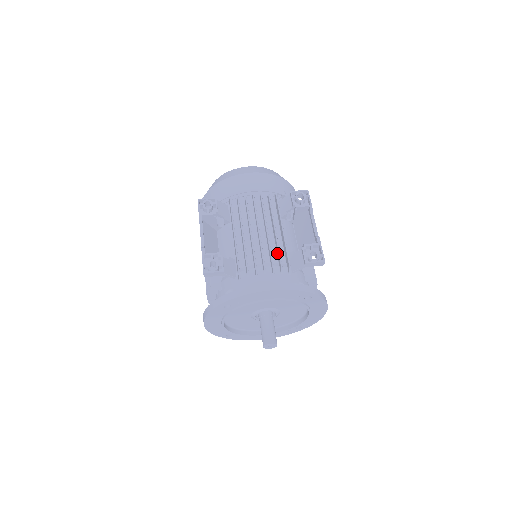
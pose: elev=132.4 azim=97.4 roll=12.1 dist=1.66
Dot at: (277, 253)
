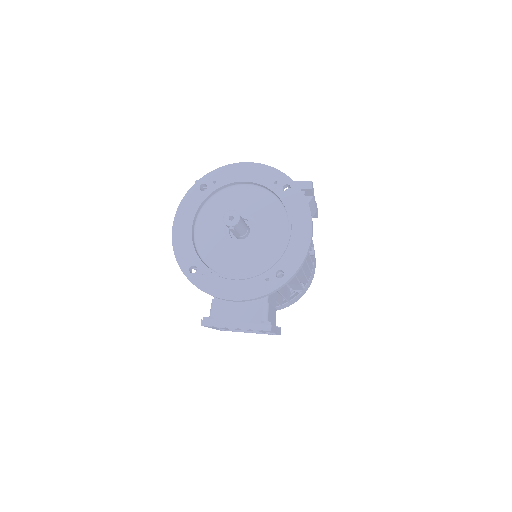
Dot at: occluded
